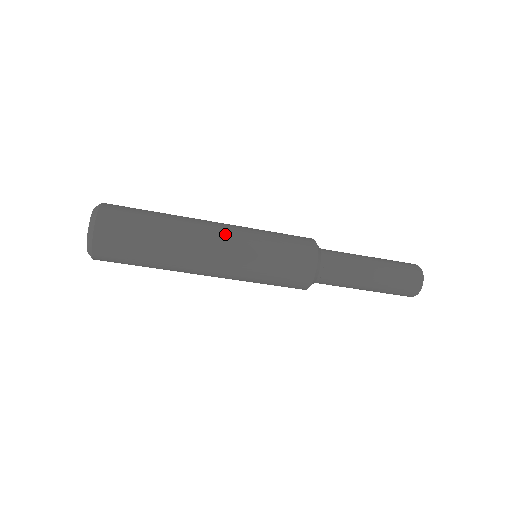
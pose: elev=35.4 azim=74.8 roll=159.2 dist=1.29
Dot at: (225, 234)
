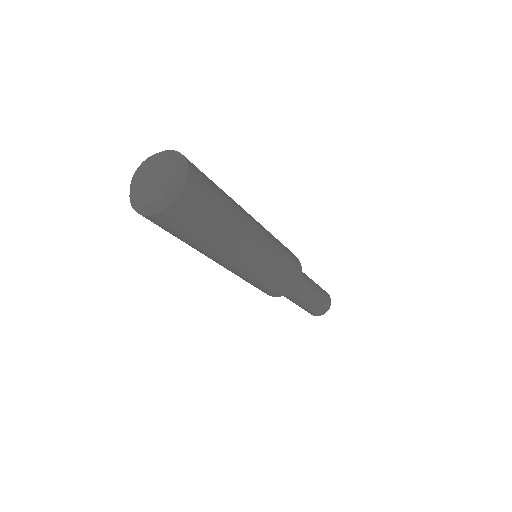
Dot at: (262, 229)
